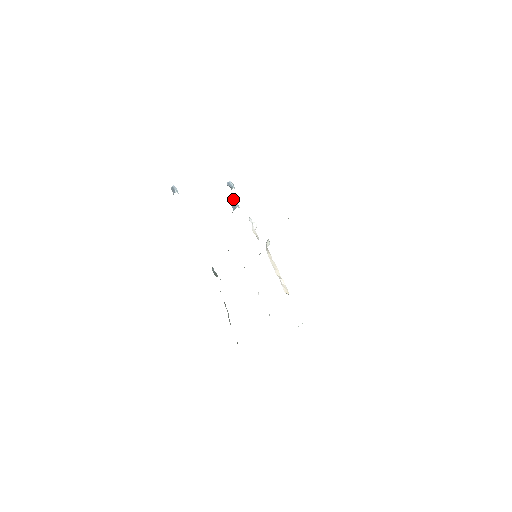
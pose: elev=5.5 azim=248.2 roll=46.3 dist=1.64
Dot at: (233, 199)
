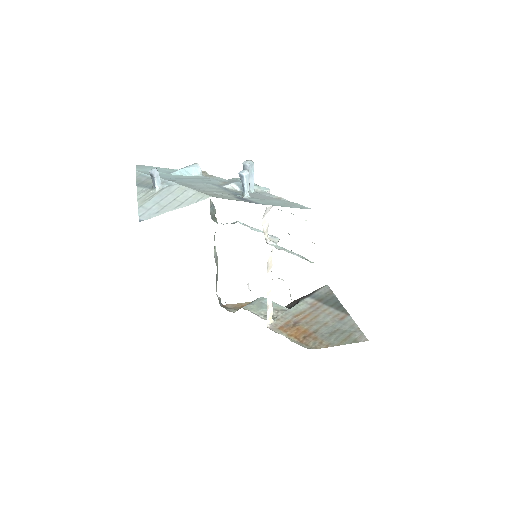
Dot at: (248, 169)
